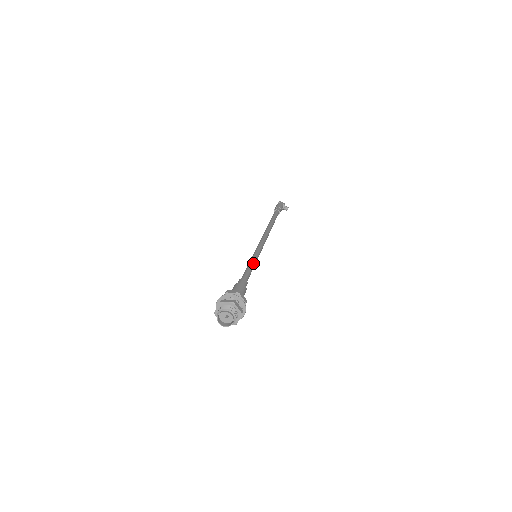
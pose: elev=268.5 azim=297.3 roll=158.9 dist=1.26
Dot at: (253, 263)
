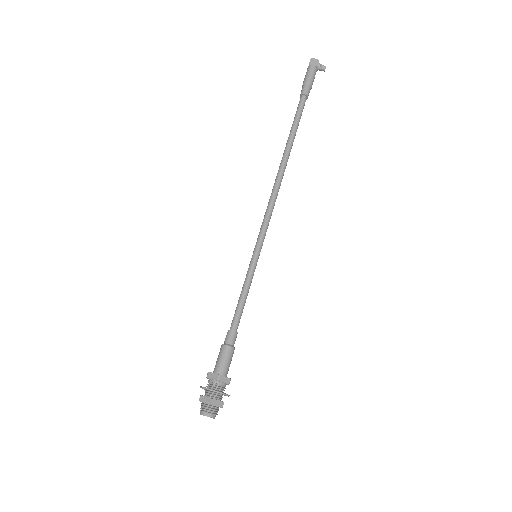
Dot at: (248, 283)
